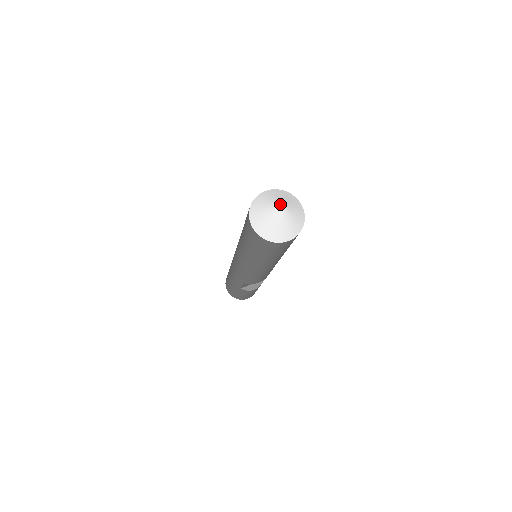
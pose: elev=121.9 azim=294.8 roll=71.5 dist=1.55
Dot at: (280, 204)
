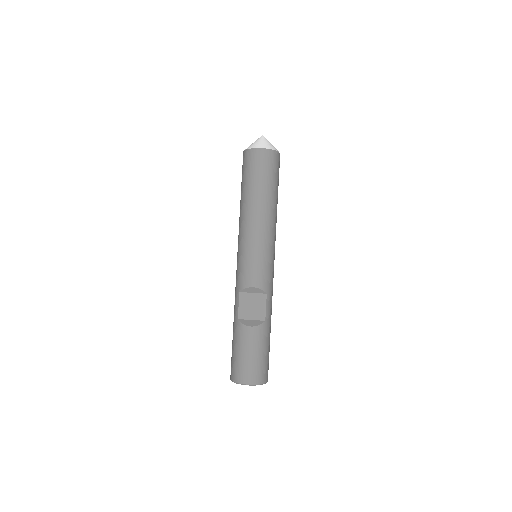
Dot at: occluded
